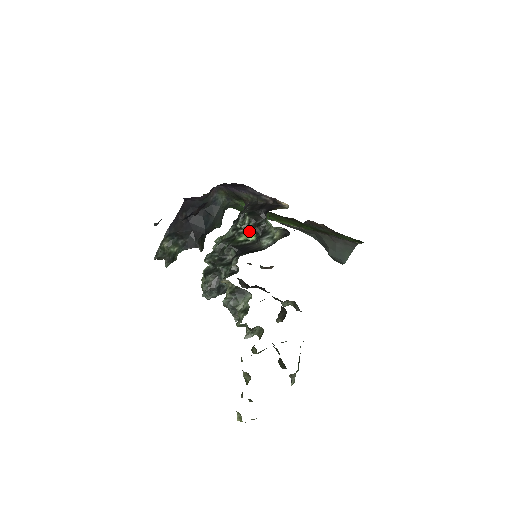
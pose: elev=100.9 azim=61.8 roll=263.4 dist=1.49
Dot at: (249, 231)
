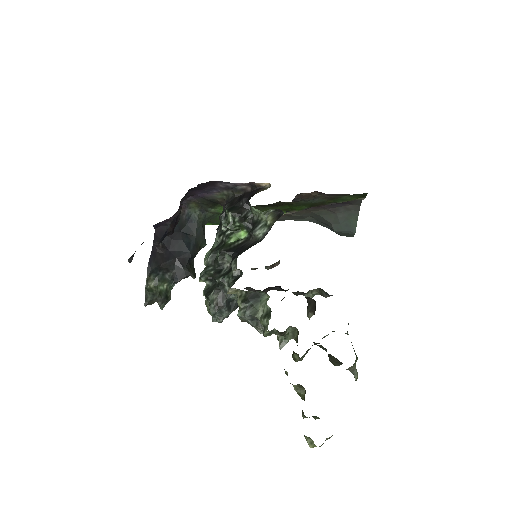
Dot at: (237, 229)
